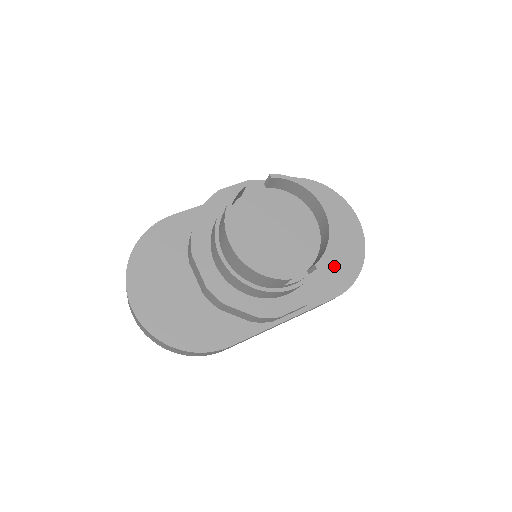
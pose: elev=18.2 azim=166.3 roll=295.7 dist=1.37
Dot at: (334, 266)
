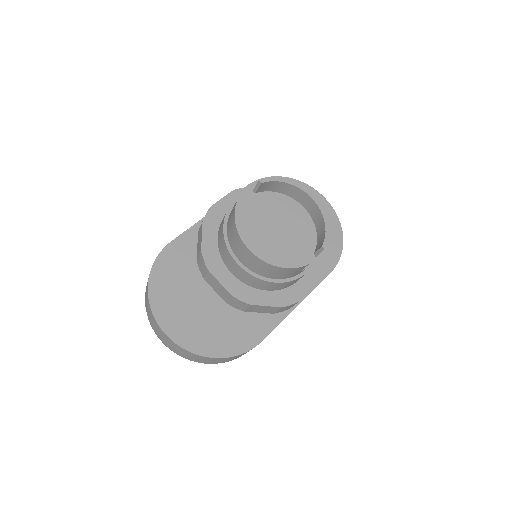
Dot at: occluded
